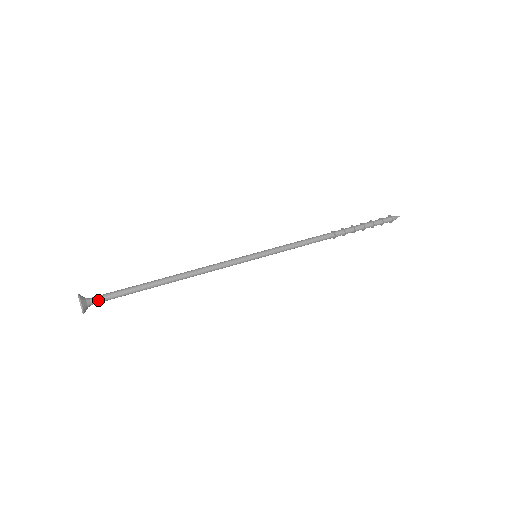
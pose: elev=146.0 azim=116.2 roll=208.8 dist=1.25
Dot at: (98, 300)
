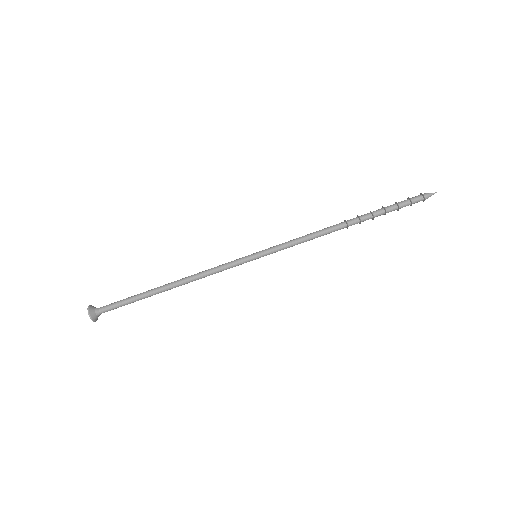
Dot at: (107, 311)
